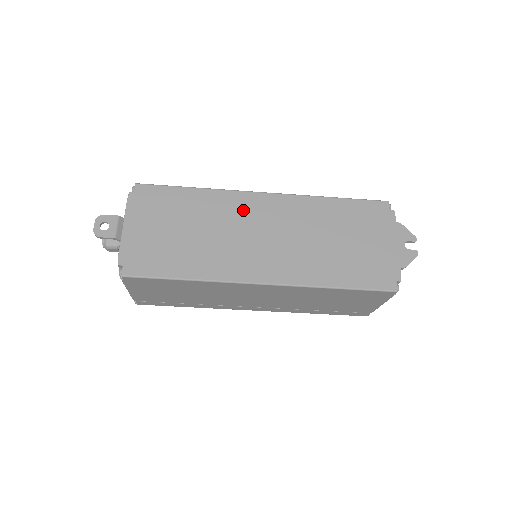
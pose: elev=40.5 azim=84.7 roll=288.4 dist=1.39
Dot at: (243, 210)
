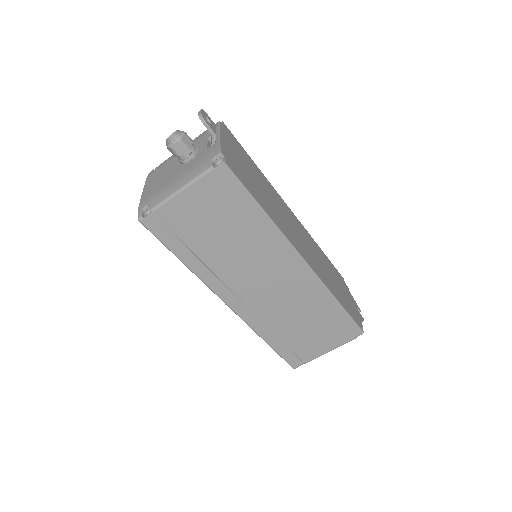
Dot at: (284, 207)
